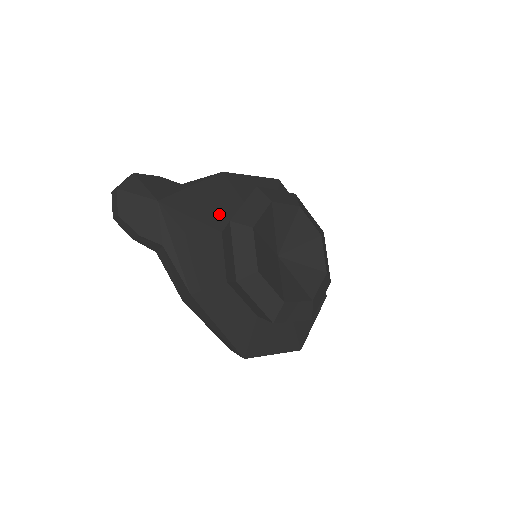
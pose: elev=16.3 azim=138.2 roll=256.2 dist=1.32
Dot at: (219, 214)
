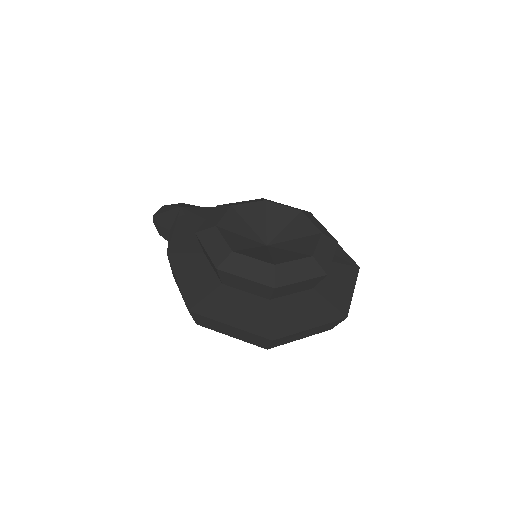
Dot at: occluded
